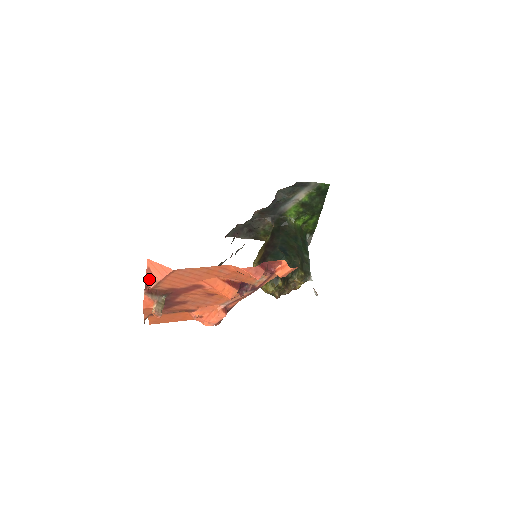
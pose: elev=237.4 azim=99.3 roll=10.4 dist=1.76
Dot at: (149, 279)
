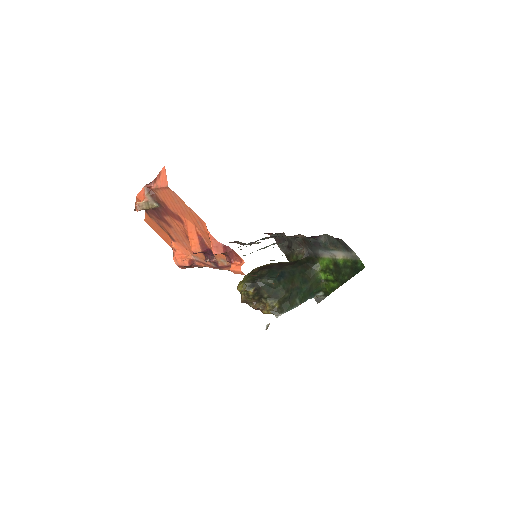
Dot at: (156, 181)
